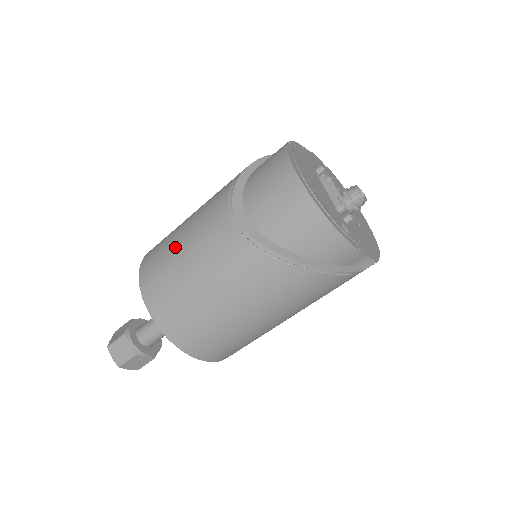
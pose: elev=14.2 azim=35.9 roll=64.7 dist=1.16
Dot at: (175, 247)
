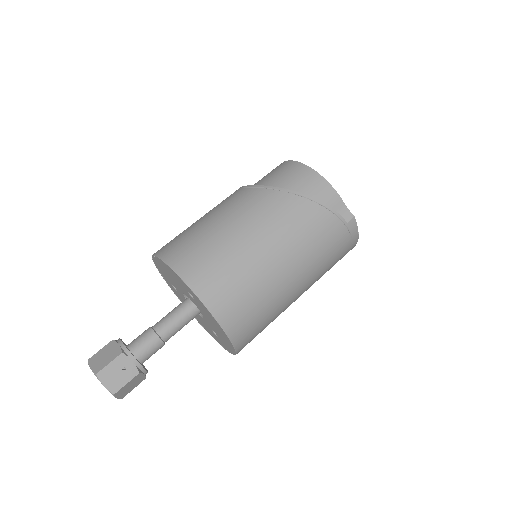
Dot at: occluded
